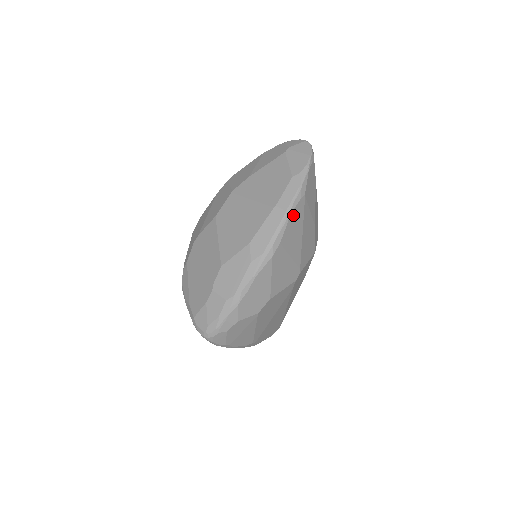
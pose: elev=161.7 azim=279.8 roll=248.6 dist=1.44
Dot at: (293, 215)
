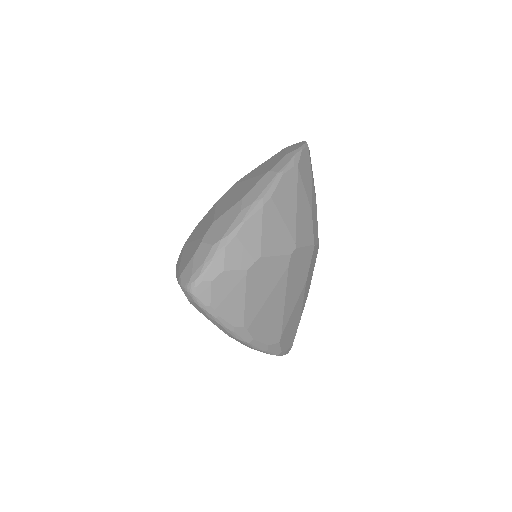
Dot at: (285, 178)
